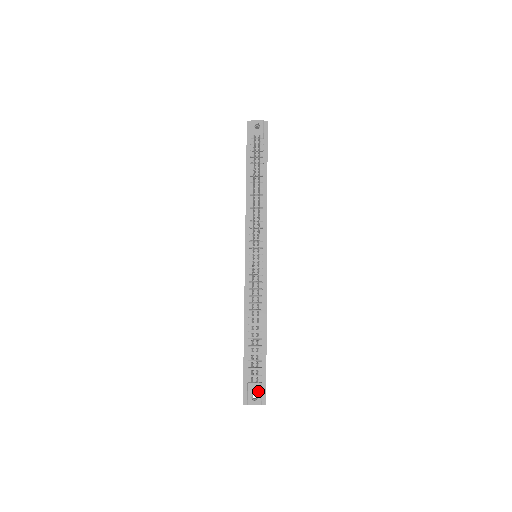
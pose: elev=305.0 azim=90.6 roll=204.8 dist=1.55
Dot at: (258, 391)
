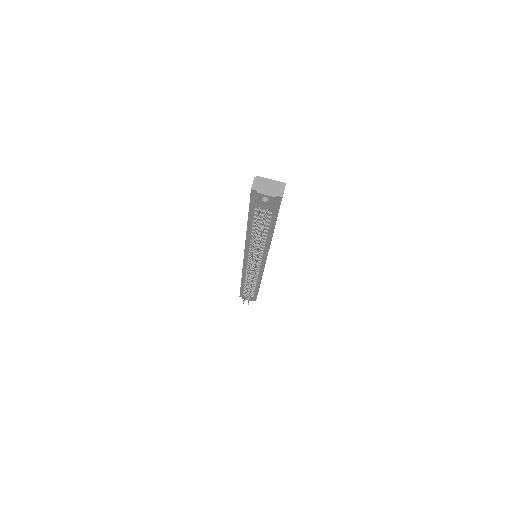
Dot at: (250, 298)
